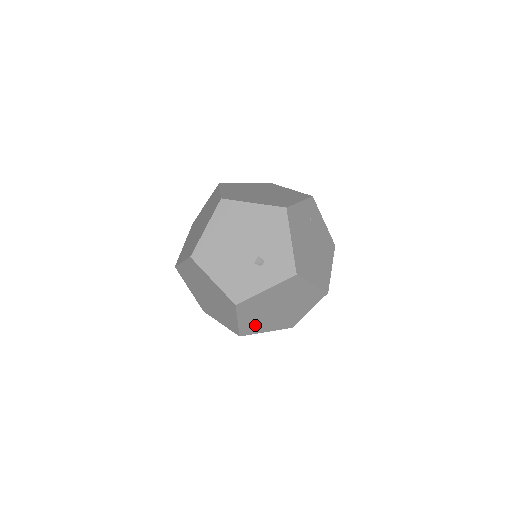
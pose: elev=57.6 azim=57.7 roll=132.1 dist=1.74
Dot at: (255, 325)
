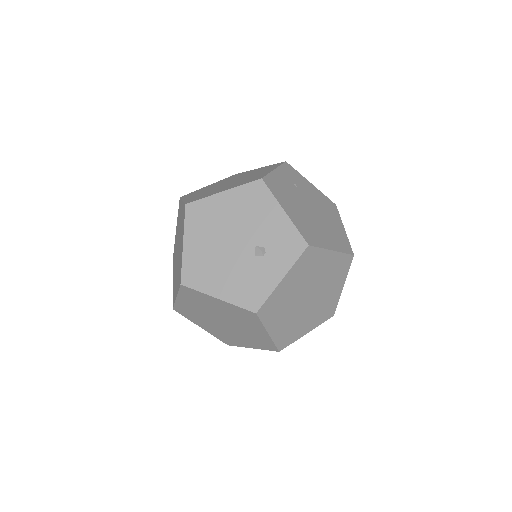
Dot at: (290, 330)
